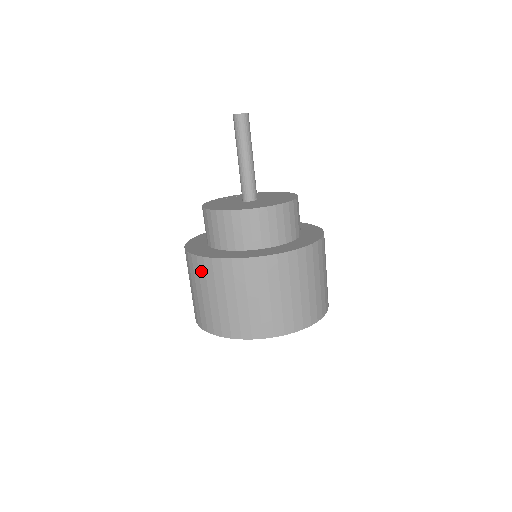
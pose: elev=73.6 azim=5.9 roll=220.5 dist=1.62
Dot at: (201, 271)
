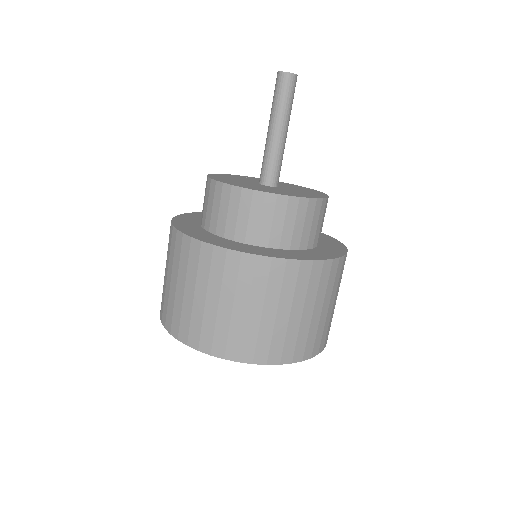
Dot at: occluded
